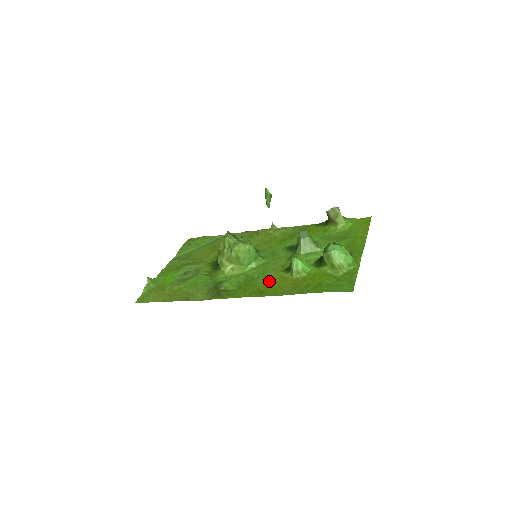
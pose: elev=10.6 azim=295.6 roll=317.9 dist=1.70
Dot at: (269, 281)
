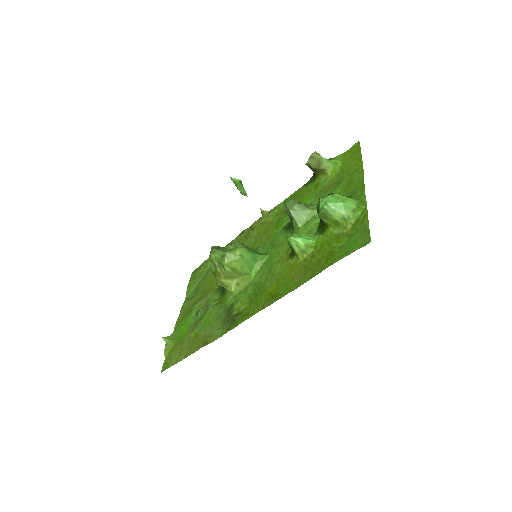
Dot at: (278, 278)
